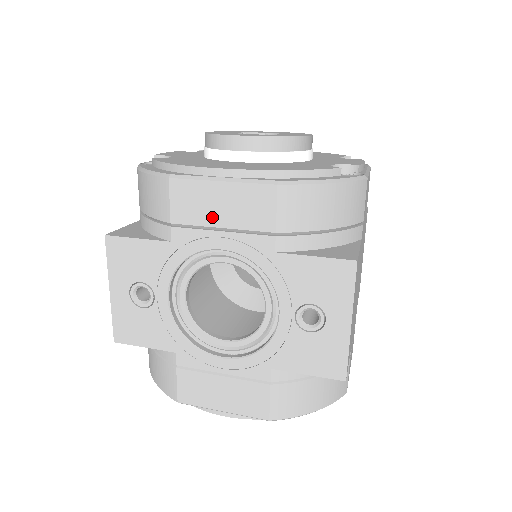
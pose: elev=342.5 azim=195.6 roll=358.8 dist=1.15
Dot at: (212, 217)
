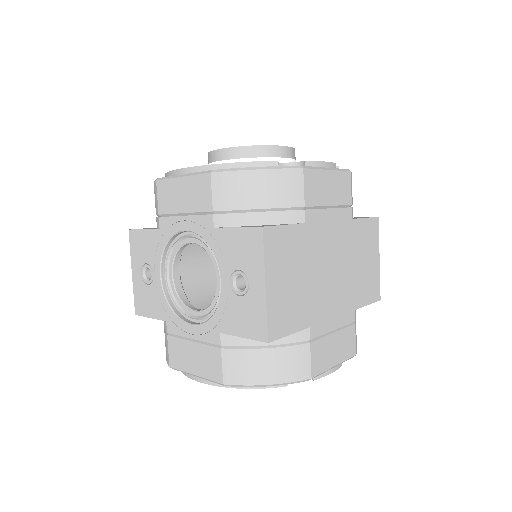
Dot at: (179, 205)
